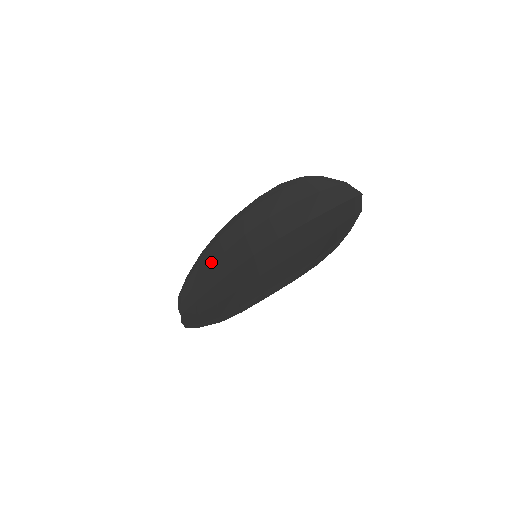
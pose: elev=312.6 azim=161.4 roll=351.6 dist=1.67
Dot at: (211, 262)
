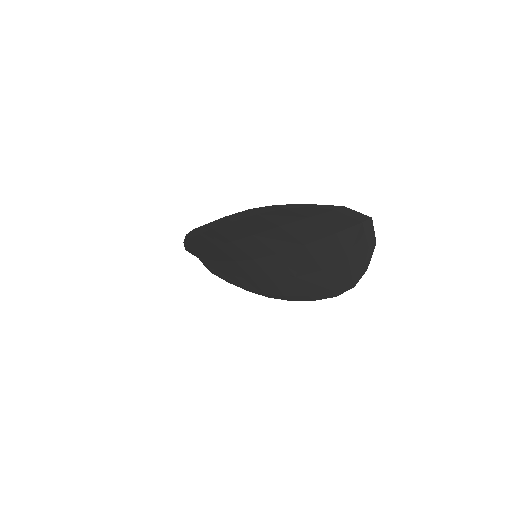
Dot at: (204, 246)
